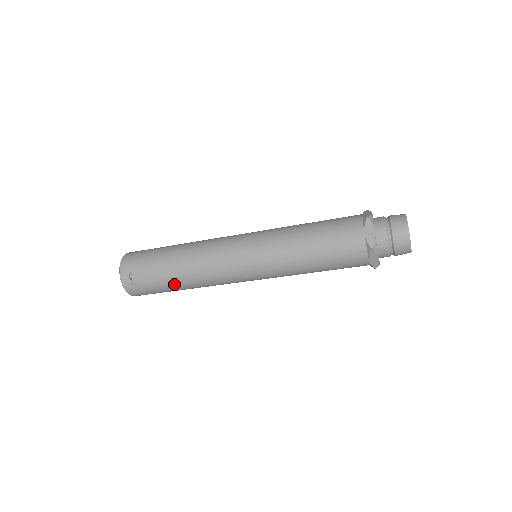
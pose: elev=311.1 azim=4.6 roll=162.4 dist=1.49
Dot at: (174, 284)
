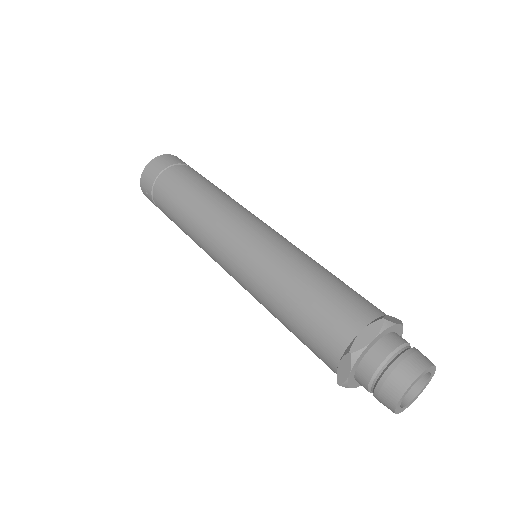
Dot at: occluded
